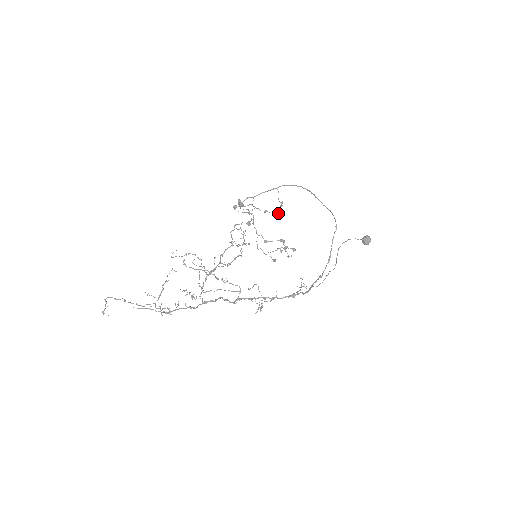
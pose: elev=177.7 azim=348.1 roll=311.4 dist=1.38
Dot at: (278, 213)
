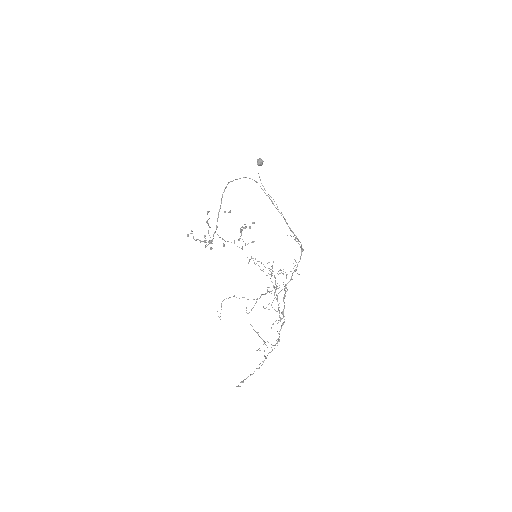
Dot at: (207, 212)
